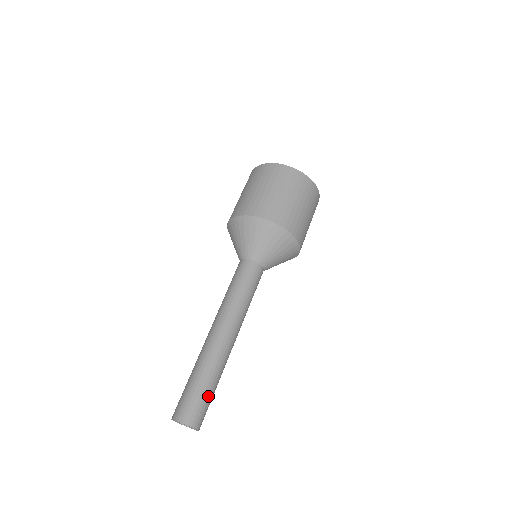
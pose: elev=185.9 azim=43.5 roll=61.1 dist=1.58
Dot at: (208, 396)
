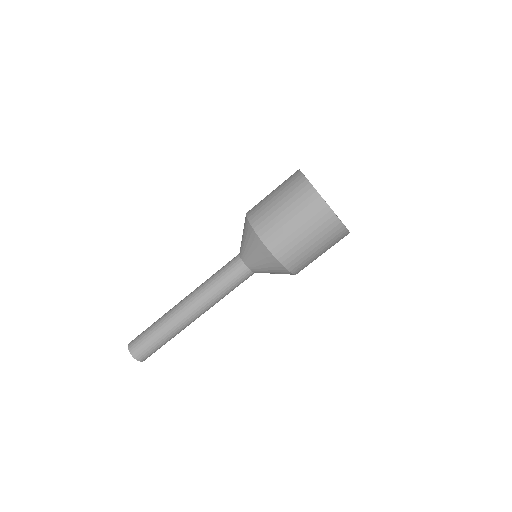
Dot at: (158, 346)
